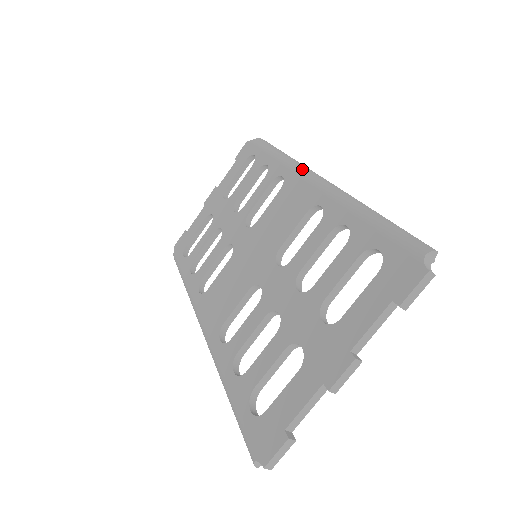
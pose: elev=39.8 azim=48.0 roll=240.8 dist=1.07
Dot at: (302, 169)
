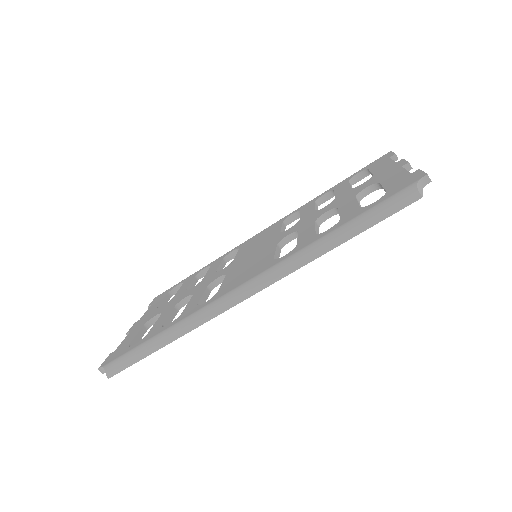
Dot at: occluded
